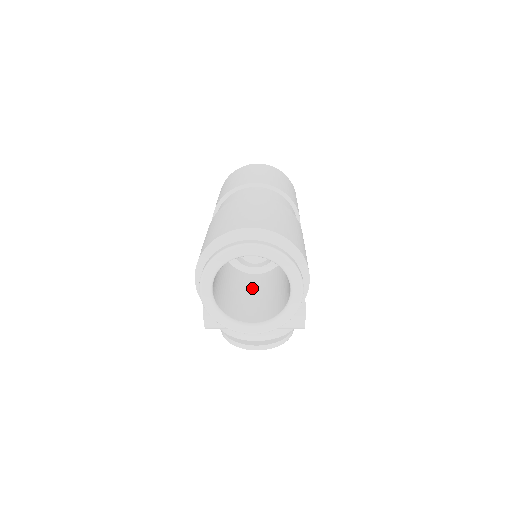
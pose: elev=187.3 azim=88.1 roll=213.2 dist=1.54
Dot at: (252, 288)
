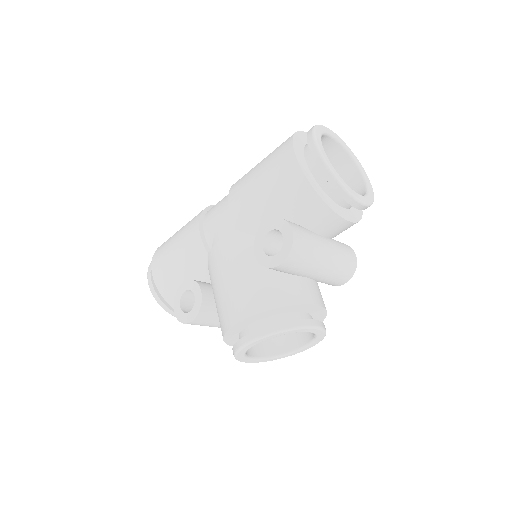
Dot at: occluded
